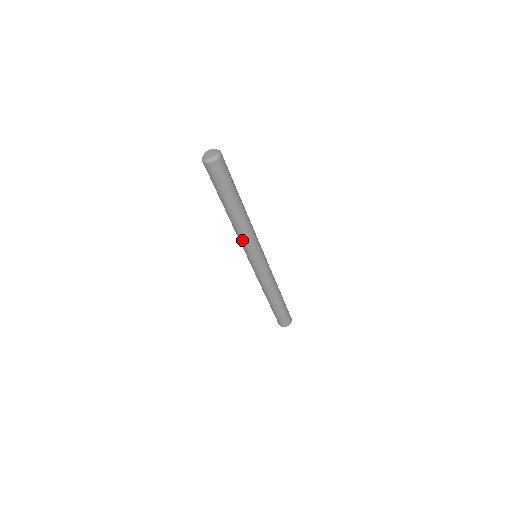
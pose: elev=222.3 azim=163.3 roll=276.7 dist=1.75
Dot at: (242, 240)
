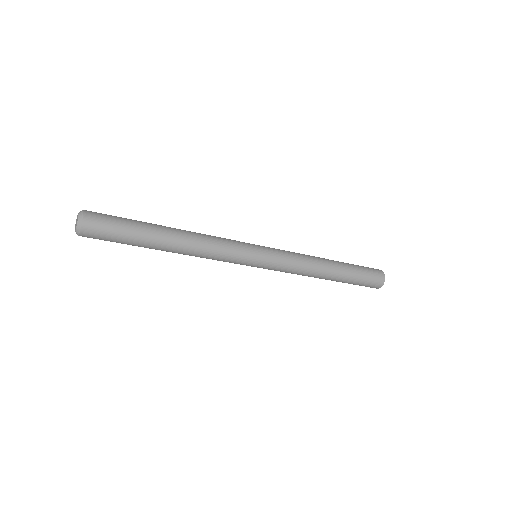
Dot at: (215, 259)
